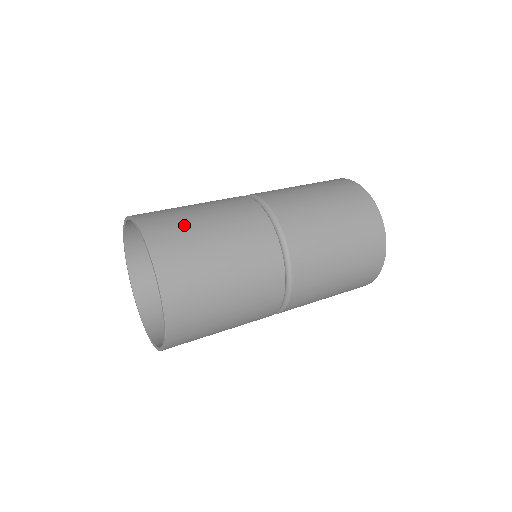
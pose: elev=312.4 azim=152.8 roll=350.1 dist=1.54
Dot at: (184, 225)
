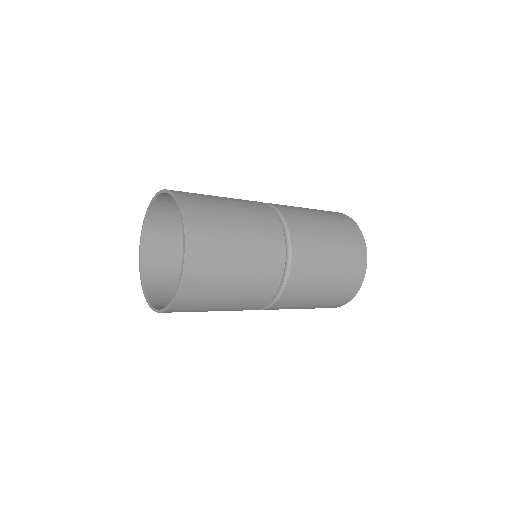
Dot at: (215, 211)
